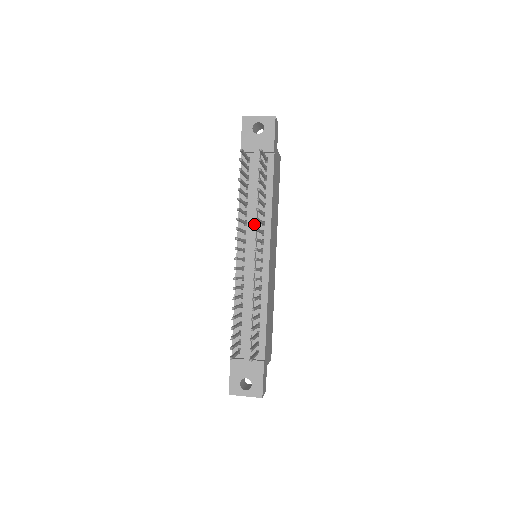
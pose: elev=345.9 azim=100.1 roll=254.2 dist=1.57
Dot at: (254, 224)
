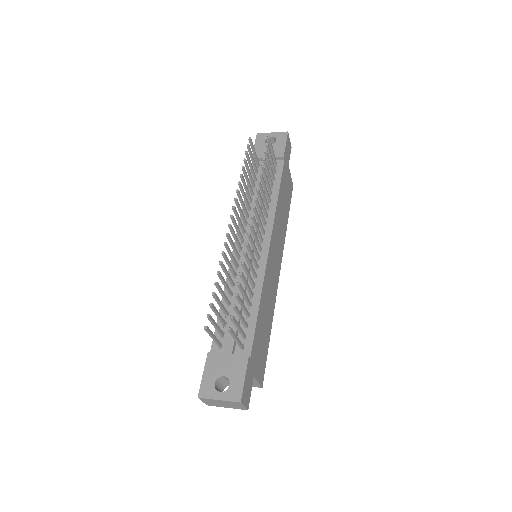
Dot at: occluded
